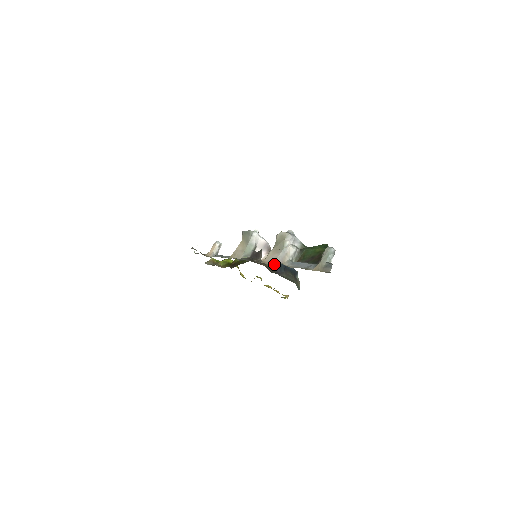
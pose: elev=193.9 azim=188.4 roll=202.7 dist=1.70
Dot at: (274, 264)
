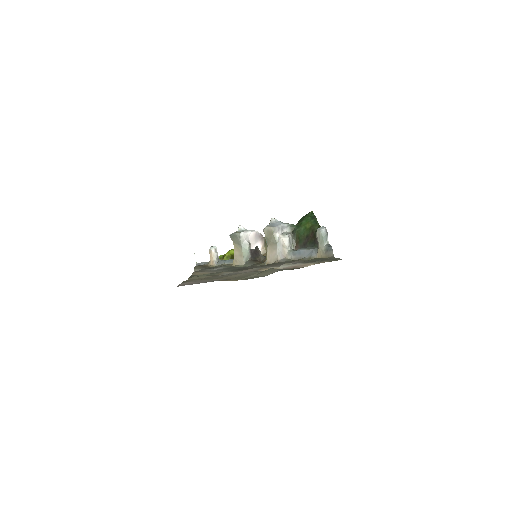
Dot at: occluded
